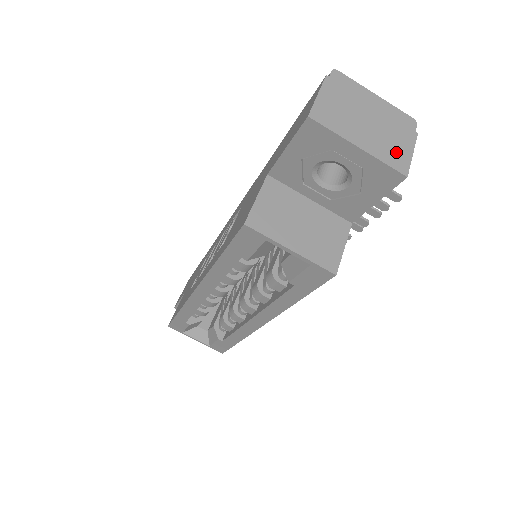
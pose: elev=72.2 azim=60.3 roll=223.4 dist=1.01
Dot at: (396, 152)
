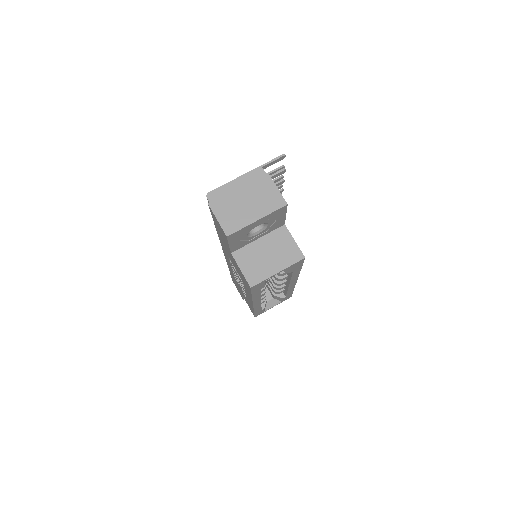
Dot at: (271, 198)
